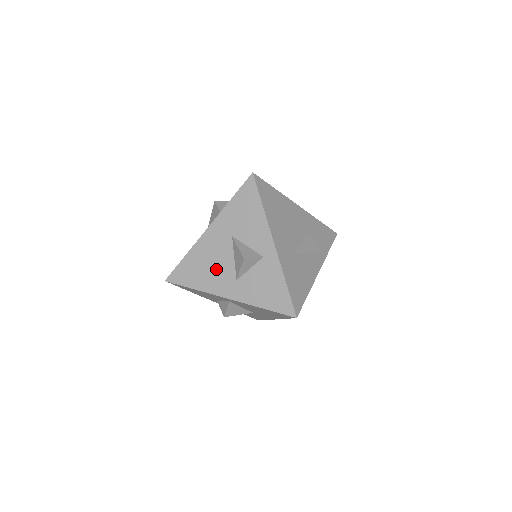
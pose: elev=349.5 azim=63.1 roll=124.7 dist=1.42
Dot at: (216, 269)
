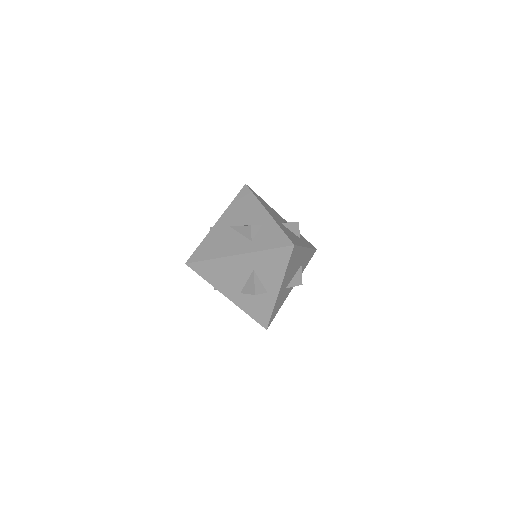
Dot at: (229, 280)
